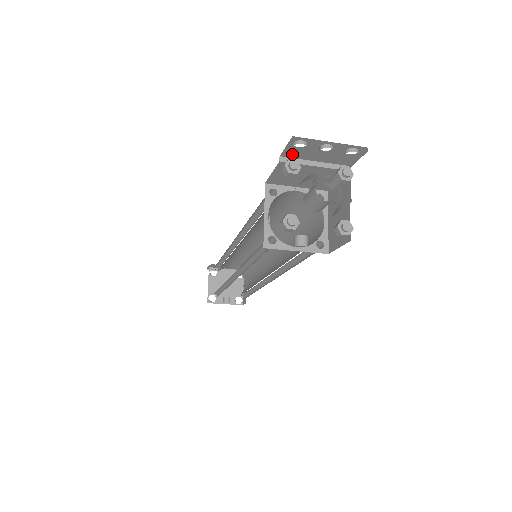
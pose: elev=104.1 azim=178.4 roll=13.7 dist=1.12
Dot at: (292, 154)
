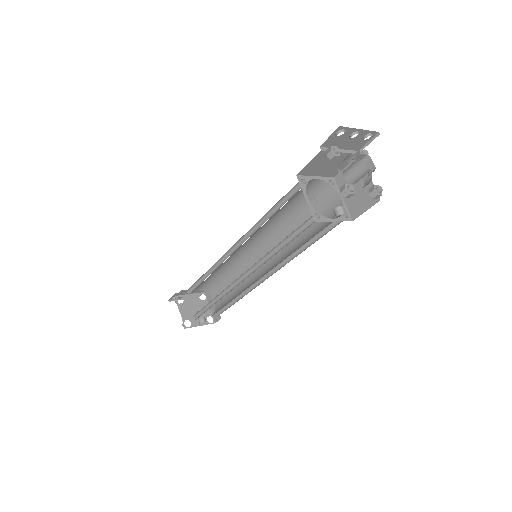
Dot at: (329, 144)
